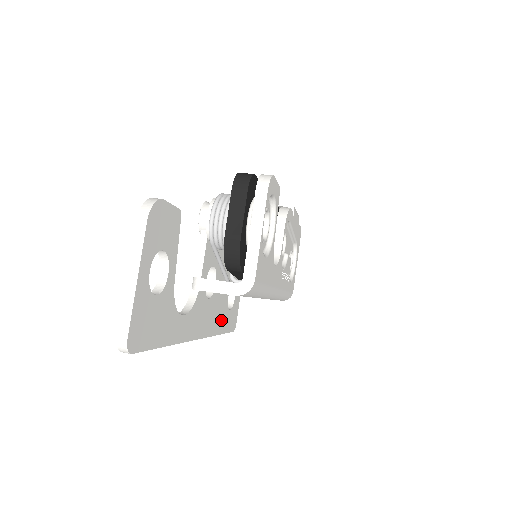
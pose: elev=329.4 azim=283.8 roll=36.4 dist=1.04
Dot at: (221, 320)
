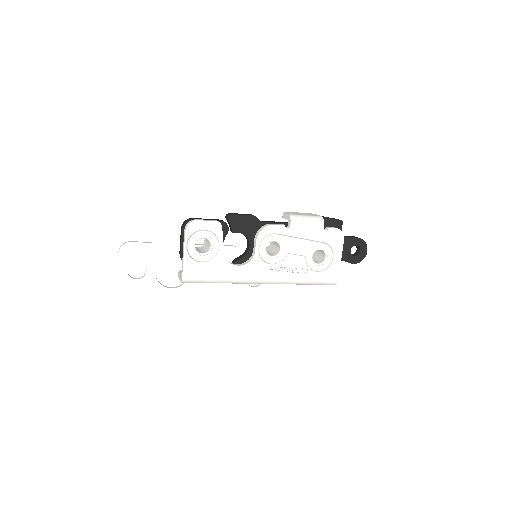
Dot at: (238, 293)
